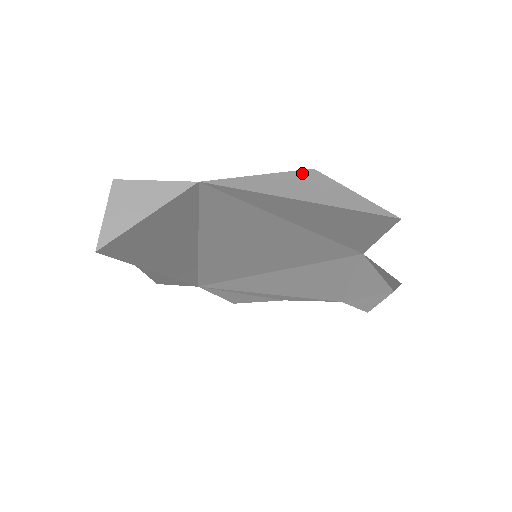
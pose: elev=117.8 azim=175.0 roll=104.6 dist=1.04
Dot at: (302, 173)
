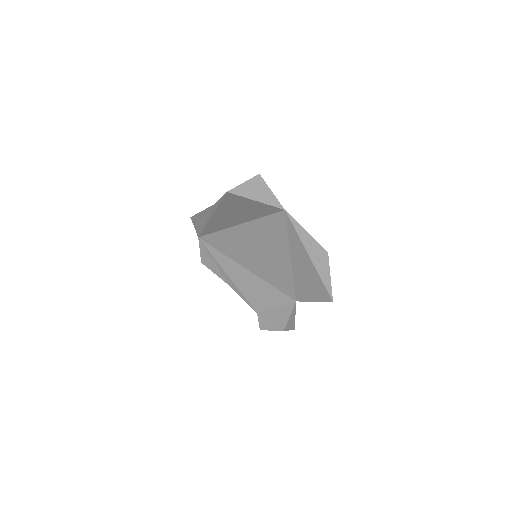
Dot at: (323, 249)
